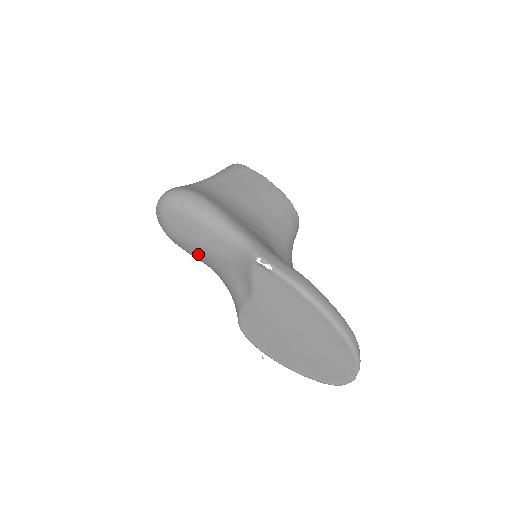
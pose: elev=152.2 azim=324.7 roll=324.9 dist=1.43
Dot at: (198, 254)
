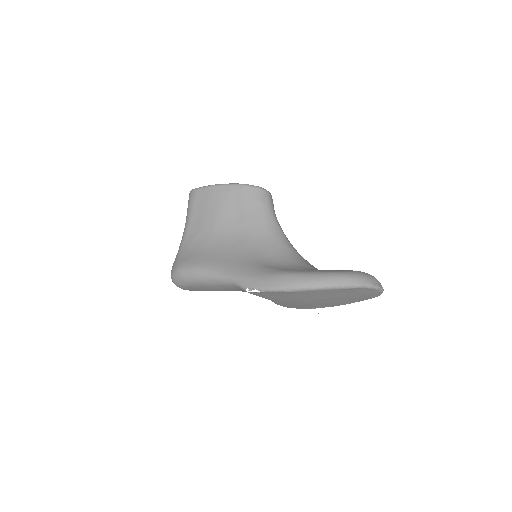
Dot at: occluded
